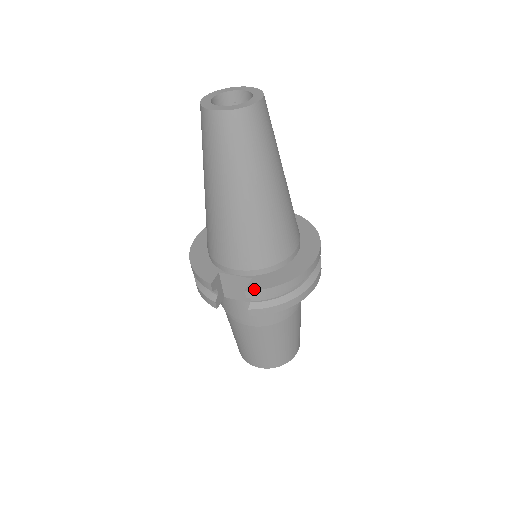
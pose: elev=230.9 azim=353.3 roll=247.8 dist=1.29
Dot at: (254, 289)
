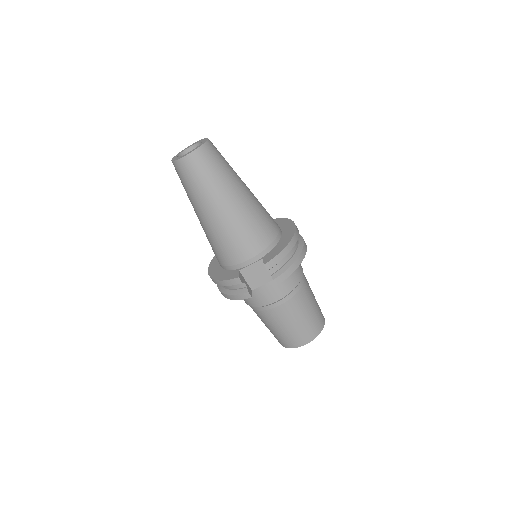
Dot at: (269, 260)
